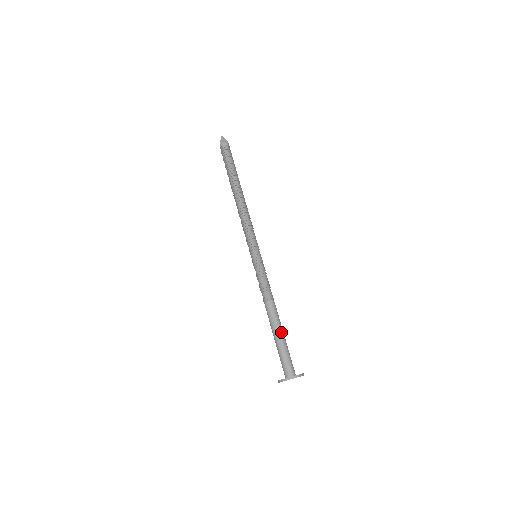
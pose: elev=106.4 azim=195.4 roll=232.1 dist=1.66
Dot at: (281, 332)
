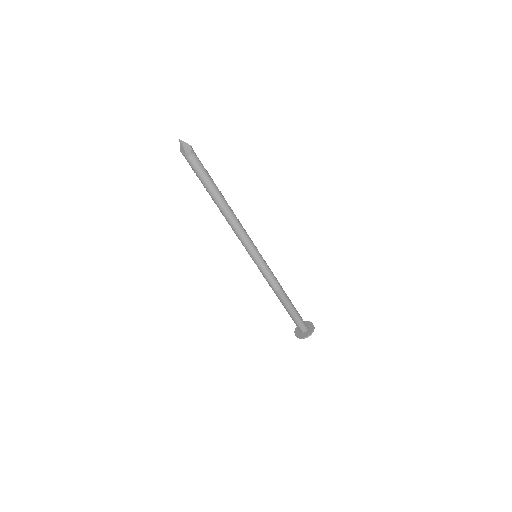
Dot at: (288, 310)
